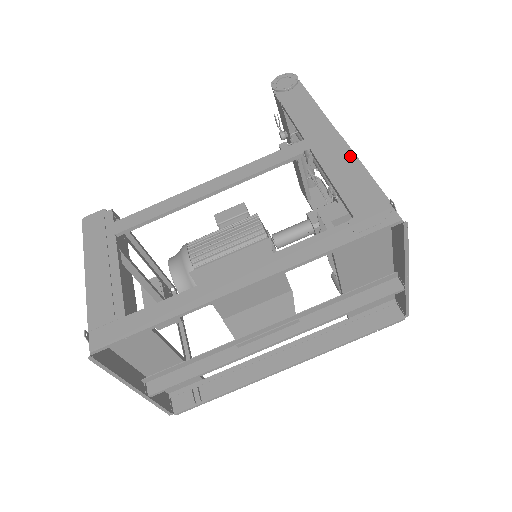
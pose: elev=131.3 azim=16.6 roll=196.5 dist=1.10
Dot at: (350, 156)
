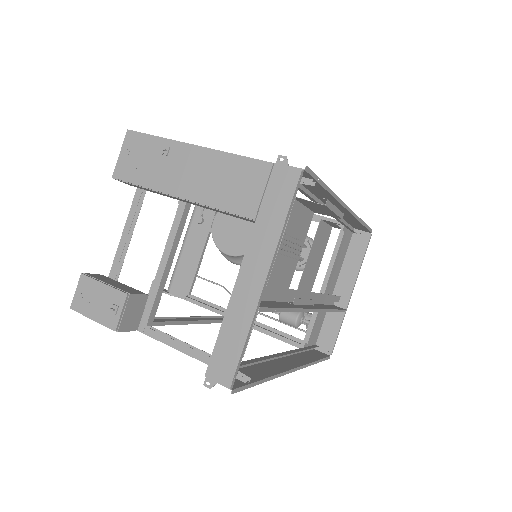
Dot at: occluded
